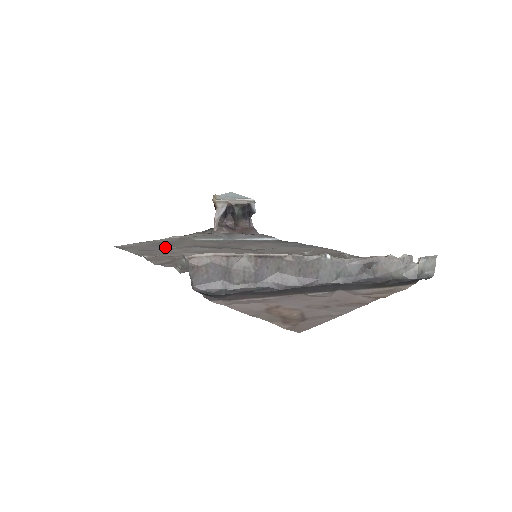
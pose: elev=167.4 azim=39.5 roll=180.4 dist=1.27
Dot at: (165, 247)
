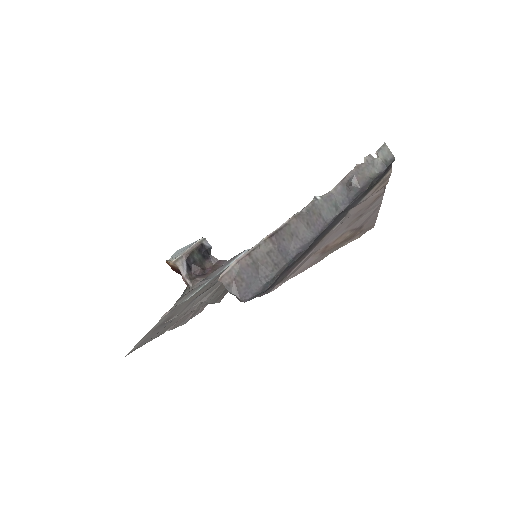
Dot at: (169, 321)
